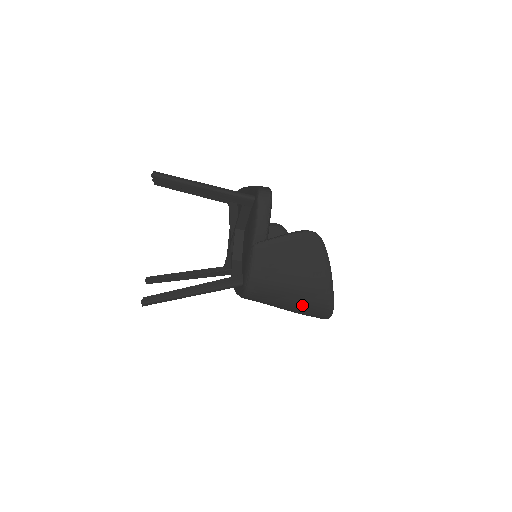
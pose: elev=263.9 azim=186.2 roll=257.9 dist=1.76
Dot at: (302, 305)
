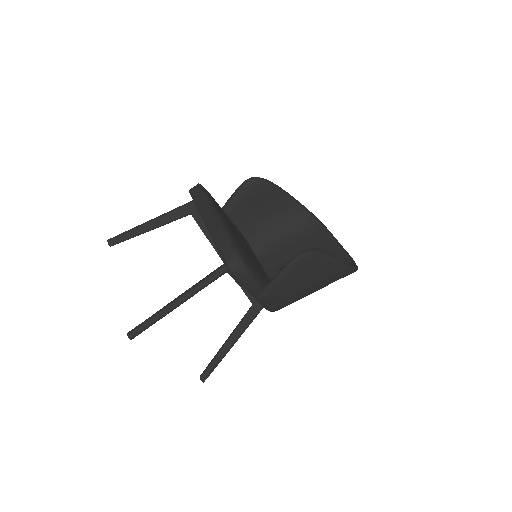
Dot at: occluded
